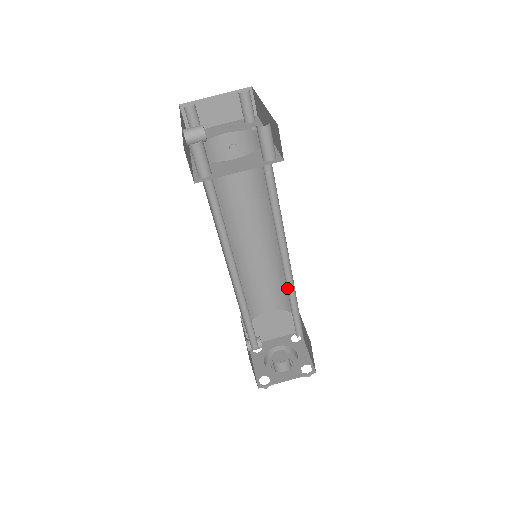
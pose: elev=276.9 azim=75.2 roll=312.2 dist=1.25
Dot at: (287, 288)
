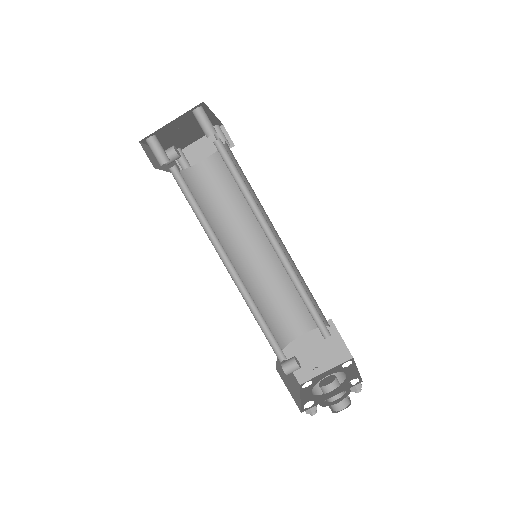
Dot at: (289, 276)
